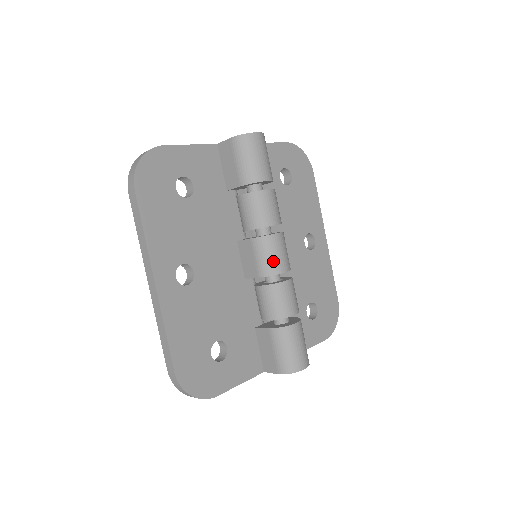
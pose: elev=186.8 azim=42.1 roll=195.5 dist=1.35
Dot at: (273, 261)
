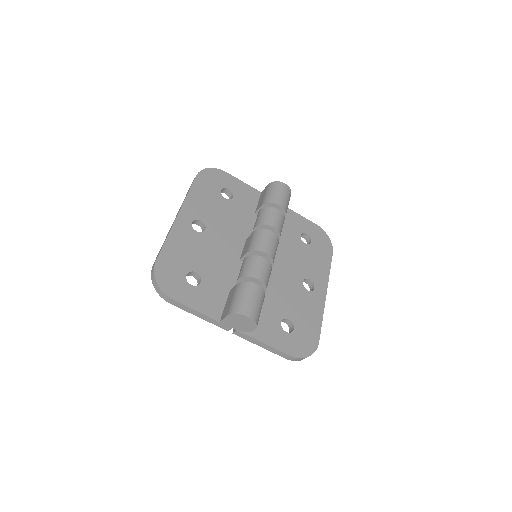
Dot at: (260, 243)
